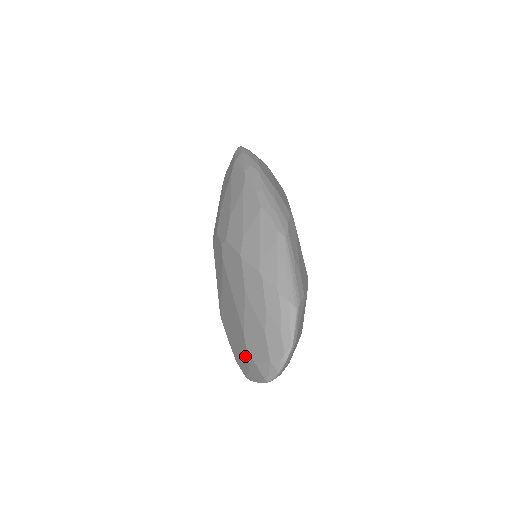
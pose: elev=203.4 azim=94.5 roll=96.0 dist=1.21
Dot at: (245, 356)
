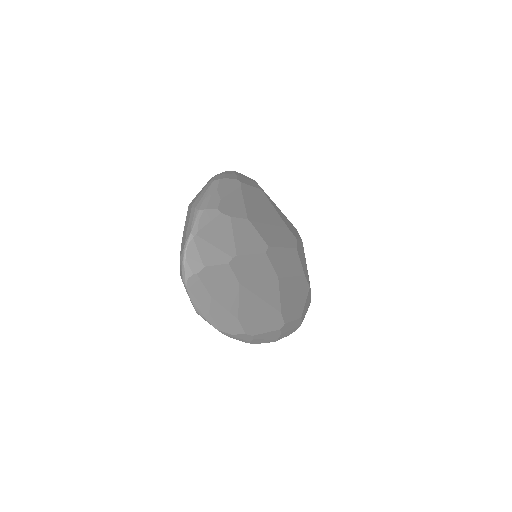
Dot at: occluded
